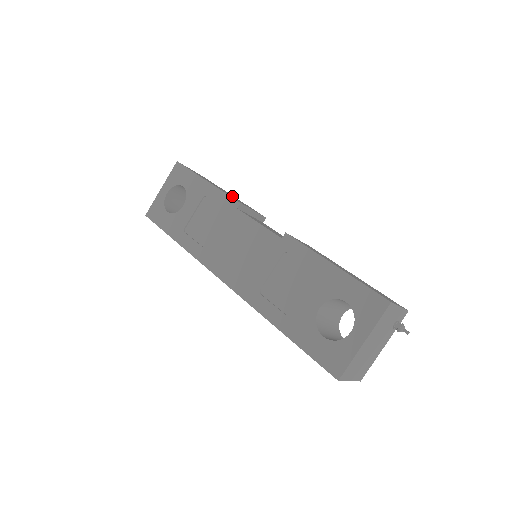
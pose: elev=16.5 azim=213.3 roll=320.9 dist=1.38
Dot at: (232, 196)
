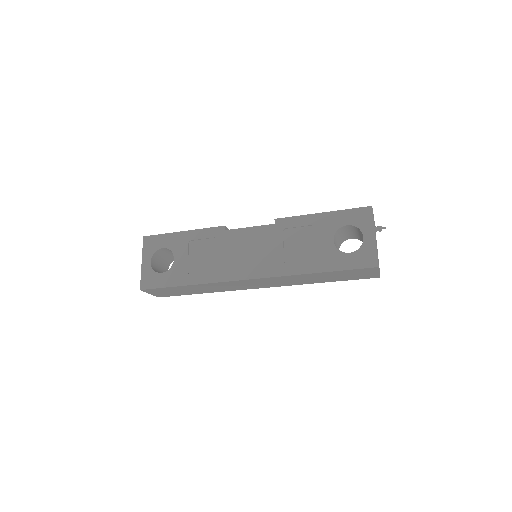
Dot at: occluded
